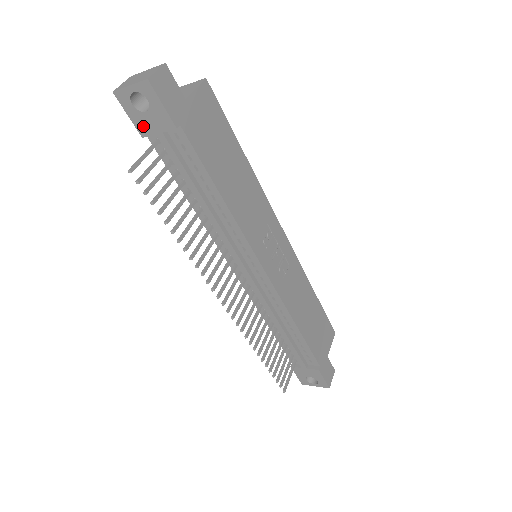
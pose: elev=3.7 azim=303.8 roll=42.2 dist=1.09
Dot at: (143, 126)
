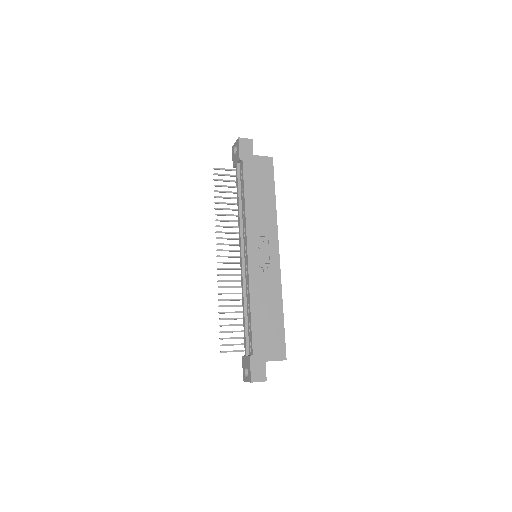
Dot at: (234, 162)
